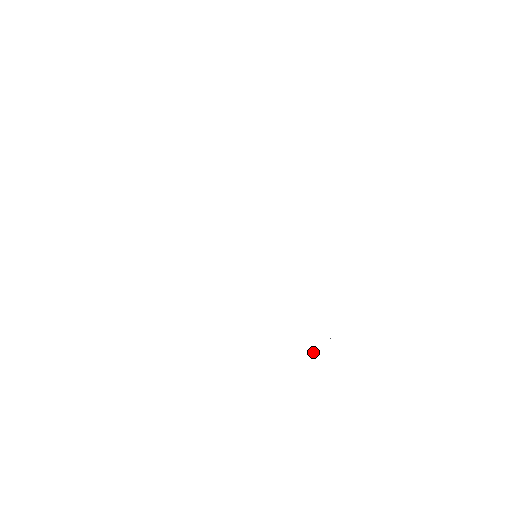
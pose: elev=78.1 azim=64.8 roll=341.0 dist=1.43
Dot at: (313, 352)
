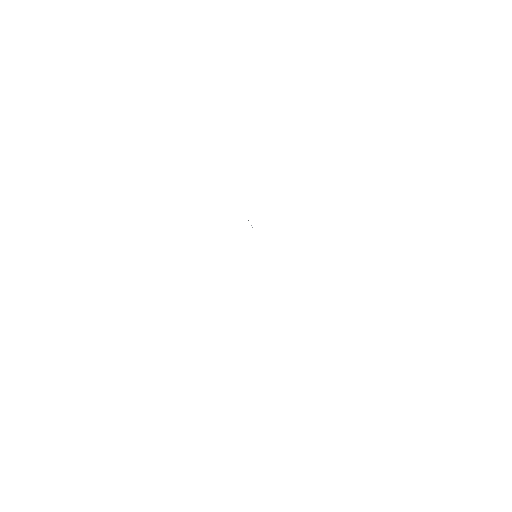
Dot at: occluded
